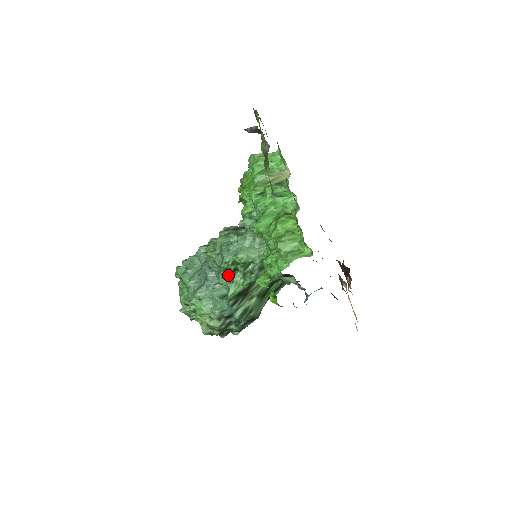
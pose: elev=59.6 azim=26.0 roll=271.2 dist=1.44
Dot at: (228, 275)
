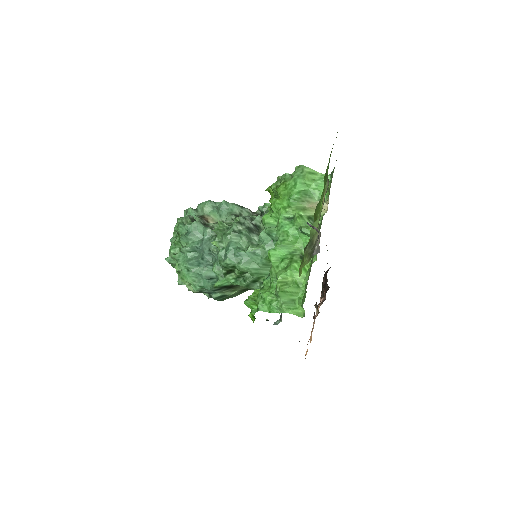
Dot at: (223, 269)
